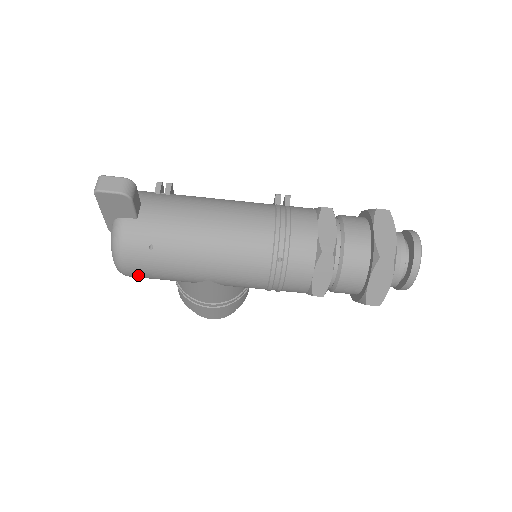
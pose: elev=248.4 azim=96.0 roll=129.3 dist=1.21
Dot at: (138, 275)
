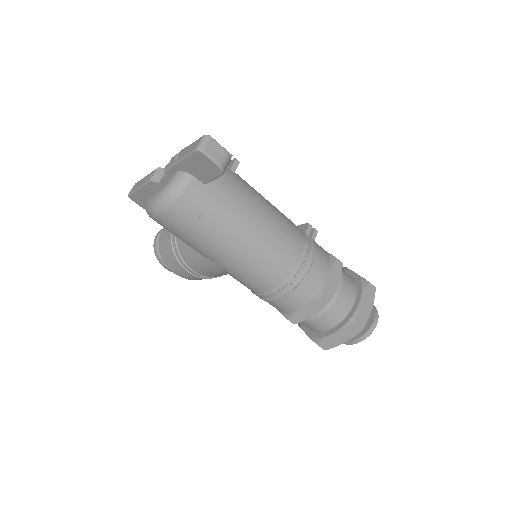
Dot at: (165, 225)
